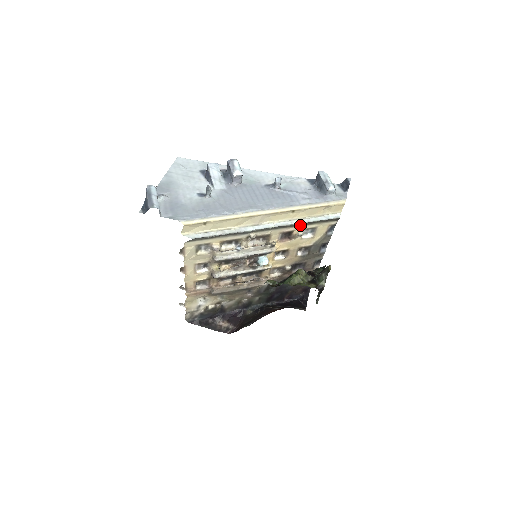
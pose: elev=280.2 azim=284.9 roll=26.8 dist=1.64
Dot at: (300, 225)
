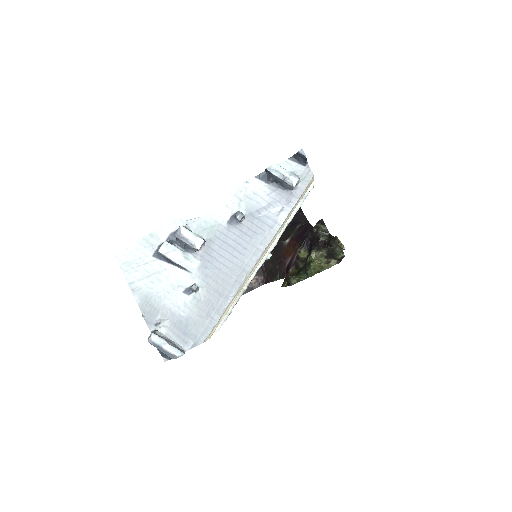
Dot at: occluded
